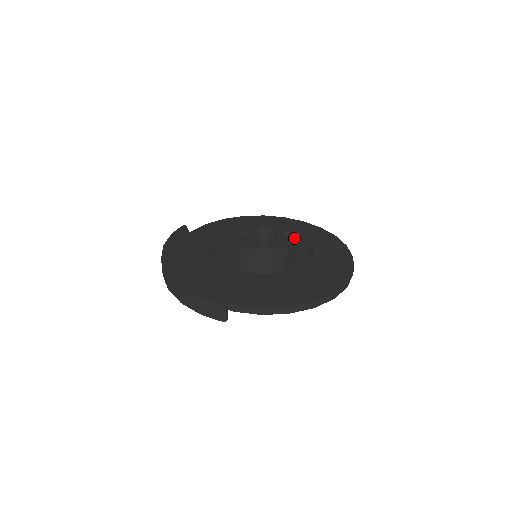
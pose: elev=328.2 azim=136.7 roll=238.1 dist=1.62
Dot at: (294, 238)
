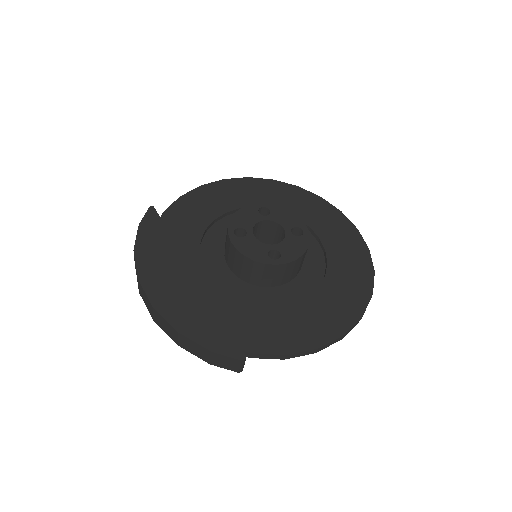
Dot at: (308, 239)
